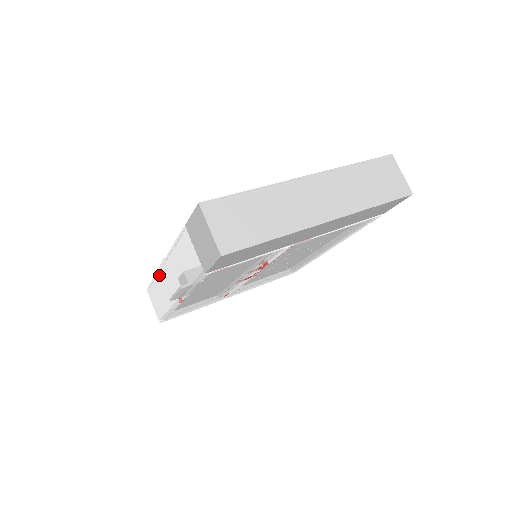
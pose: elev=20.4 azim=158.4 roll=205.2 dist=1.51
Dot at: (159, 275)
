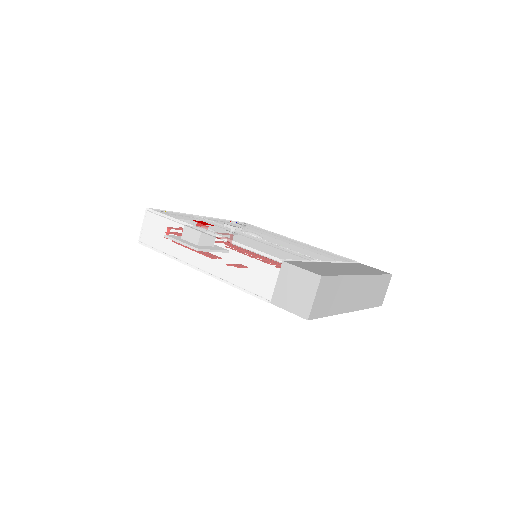
Dot at: (190, 229)
